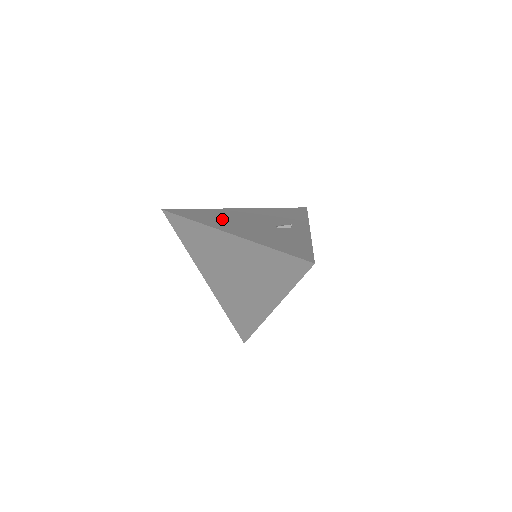
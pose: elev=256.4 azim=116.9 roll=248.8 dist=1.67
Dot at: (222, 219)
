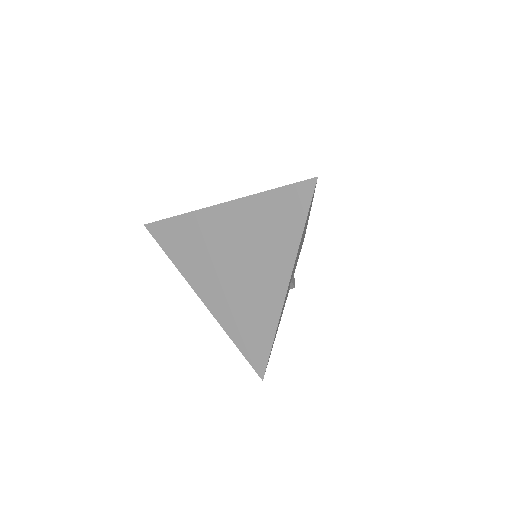
Dot at: occluded
